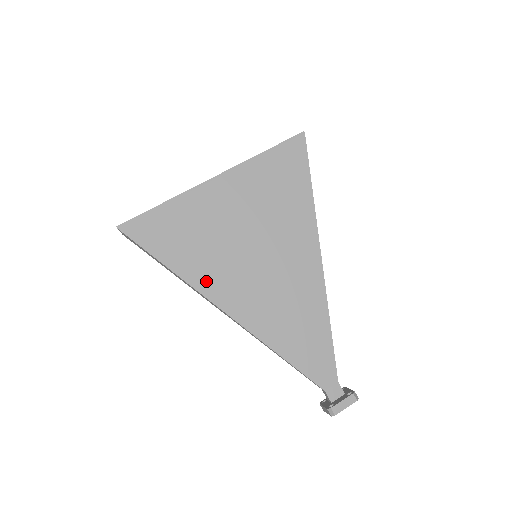
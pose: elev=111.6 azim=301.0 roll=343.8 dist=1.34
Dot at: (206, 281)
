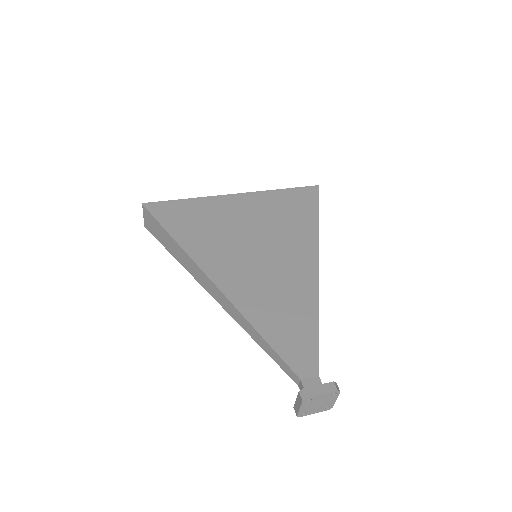
Dot at: (202, 254)
